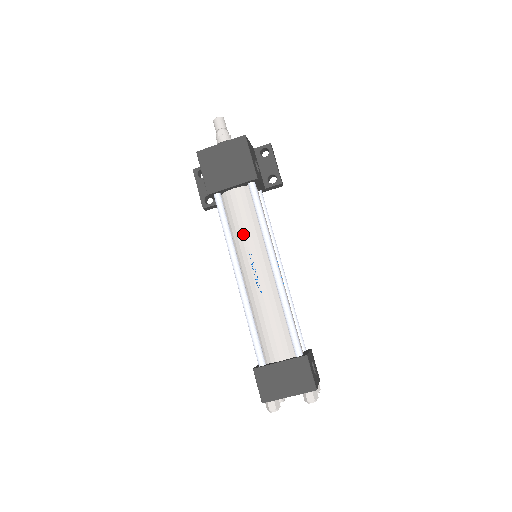
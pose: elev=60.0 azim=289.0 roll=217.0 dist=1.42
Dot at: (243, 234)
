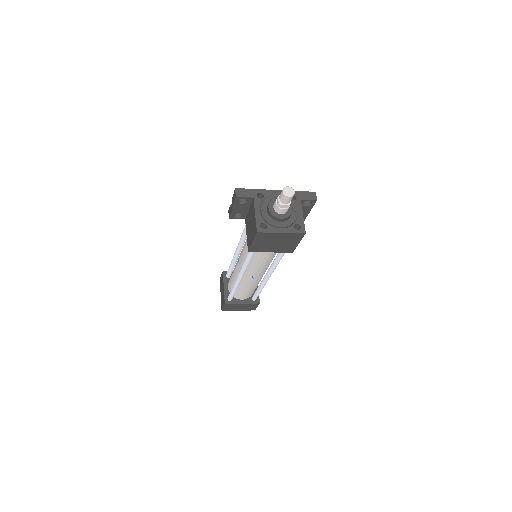
Dot at: (259, 264)
